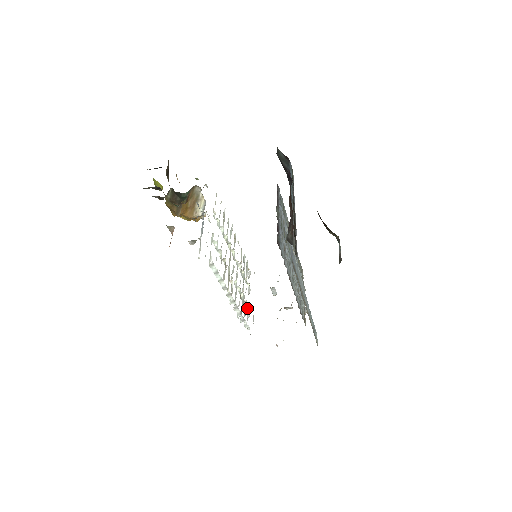
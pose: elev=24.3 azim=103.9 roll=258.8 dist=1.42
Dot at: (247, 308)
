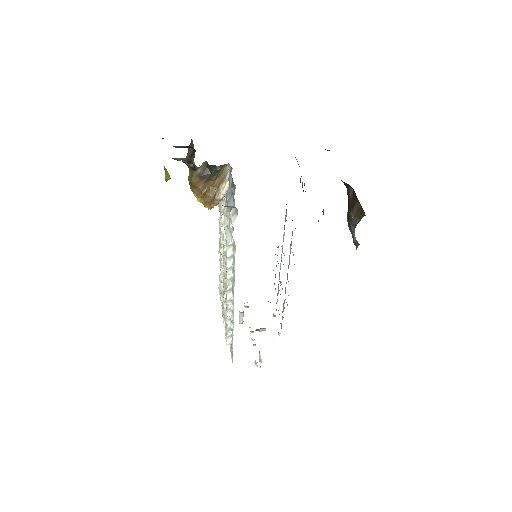
Dot at: (224, 325)
